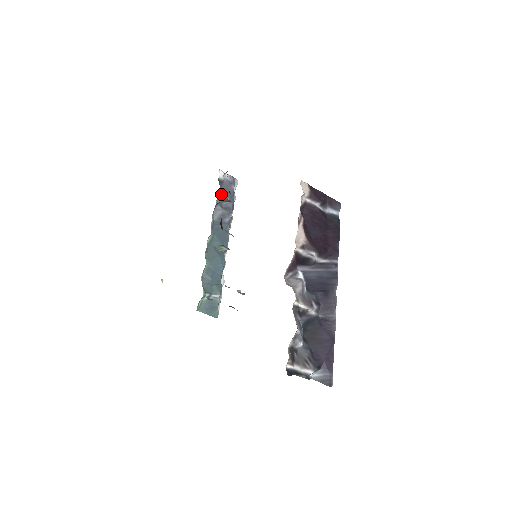
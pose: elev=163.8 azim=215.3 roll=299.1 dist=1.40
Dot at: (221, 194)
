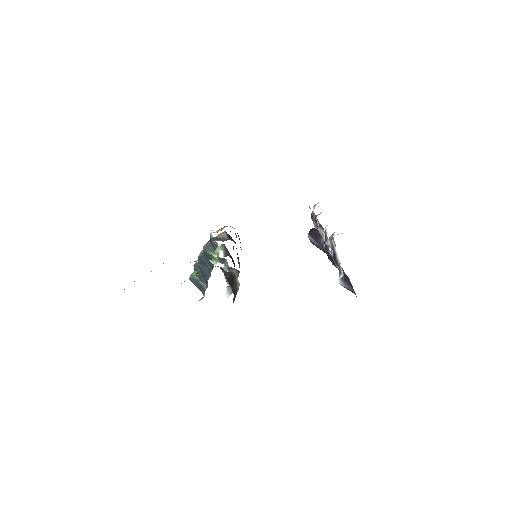
Dot at: (210, 244)
